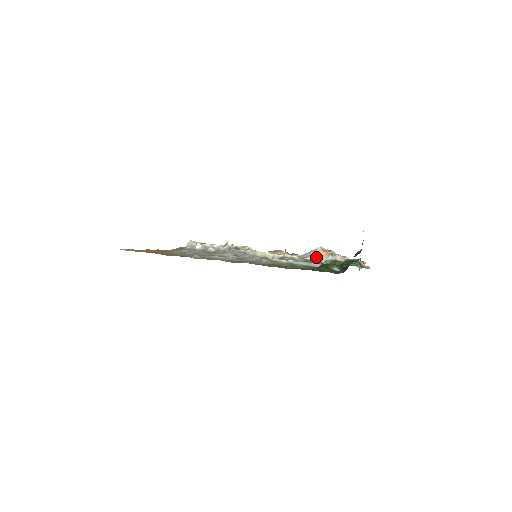
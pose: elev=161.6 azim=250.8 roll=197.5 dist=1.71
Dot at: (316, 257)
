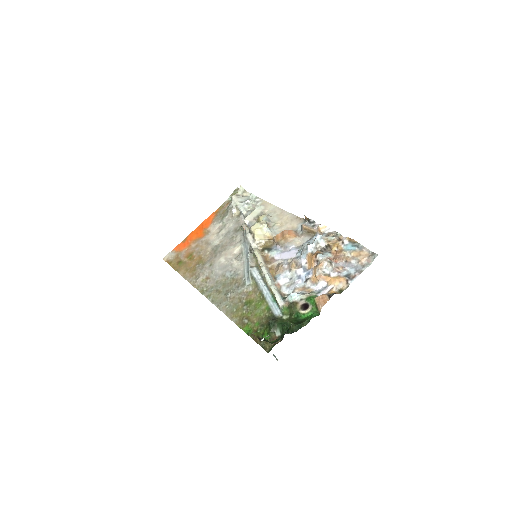
Dot at: (304, 263)
